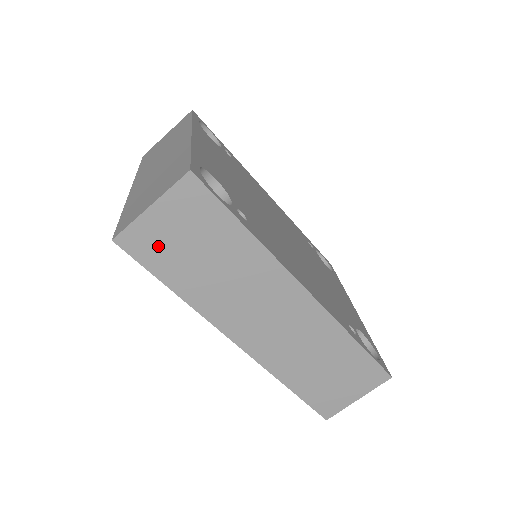
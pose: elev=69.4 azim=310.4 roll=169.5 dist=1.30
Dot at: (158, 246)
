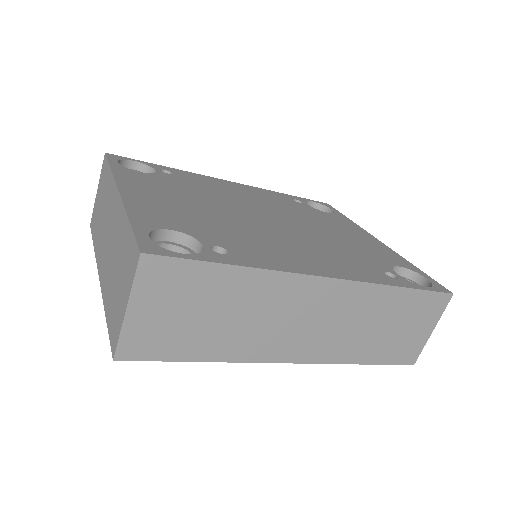
Dot at: (160, 336)
